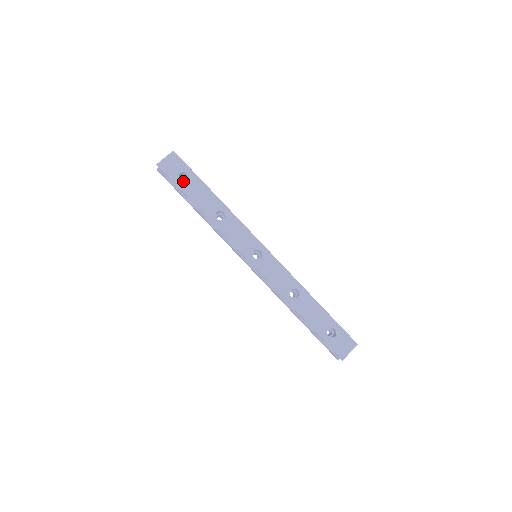
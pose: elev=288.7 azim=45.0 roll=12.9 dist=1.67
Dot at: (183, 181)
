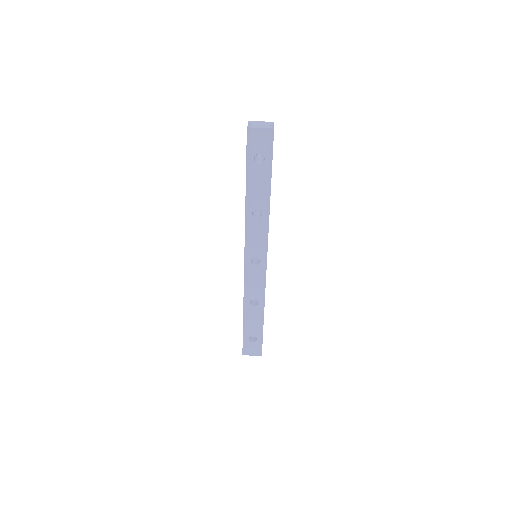
Dot at: (255, 162)
